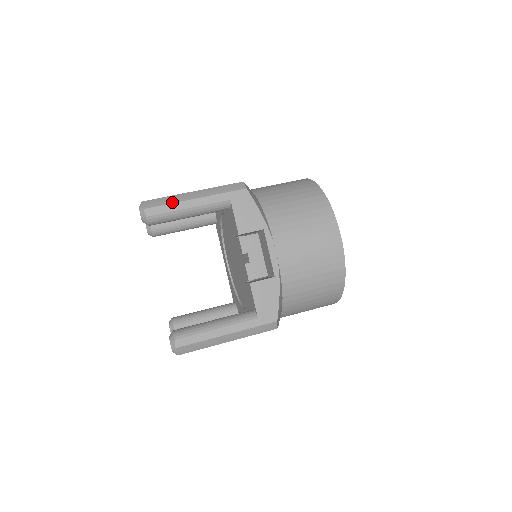
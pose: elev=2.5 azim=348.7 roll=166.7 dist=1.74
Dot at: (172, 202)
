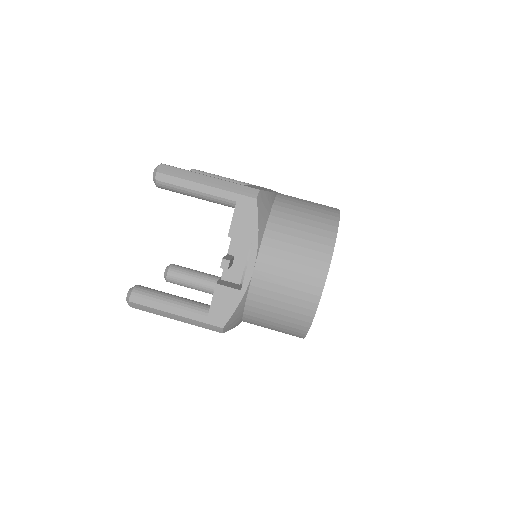
Dot at: (184, 178)
